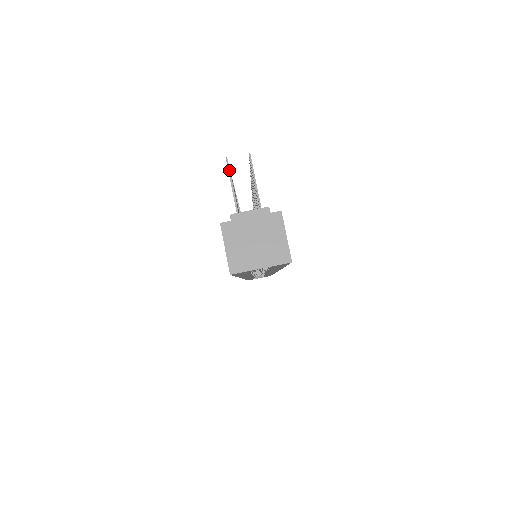
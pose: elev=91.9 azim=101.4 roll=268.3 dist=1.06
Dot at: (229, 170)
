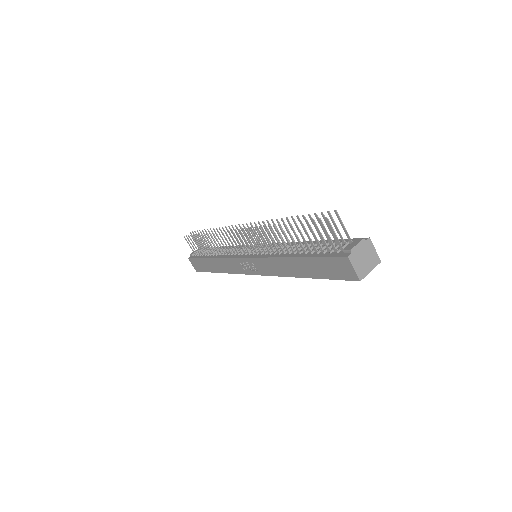
Dot at: occluded
